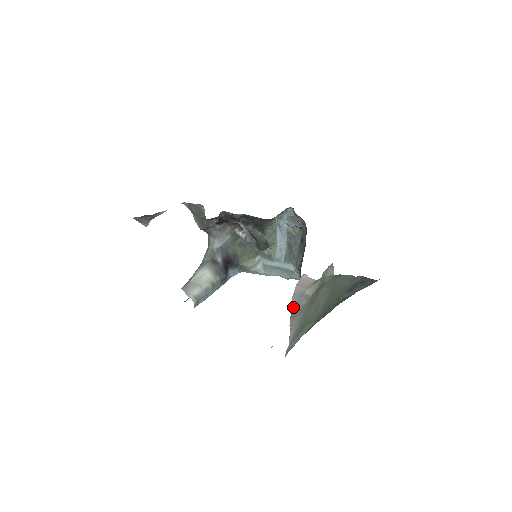
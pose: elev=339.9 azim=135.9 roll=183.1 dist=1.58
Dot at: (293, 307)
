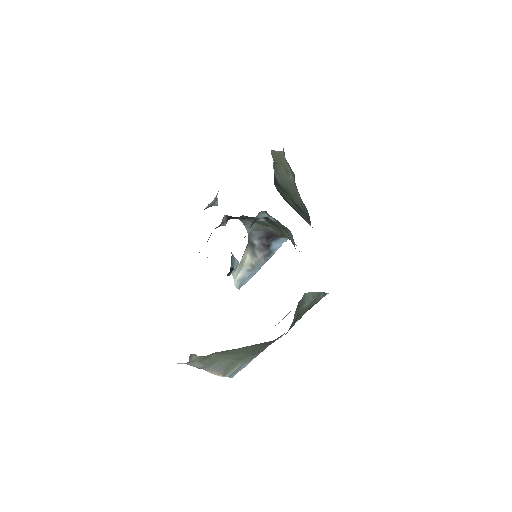
Dot at: (196, 367)
